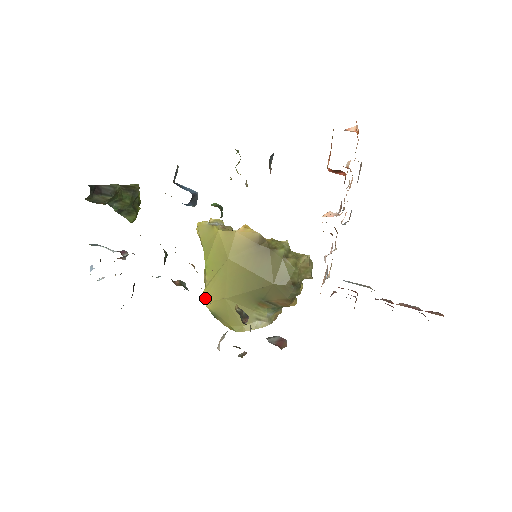
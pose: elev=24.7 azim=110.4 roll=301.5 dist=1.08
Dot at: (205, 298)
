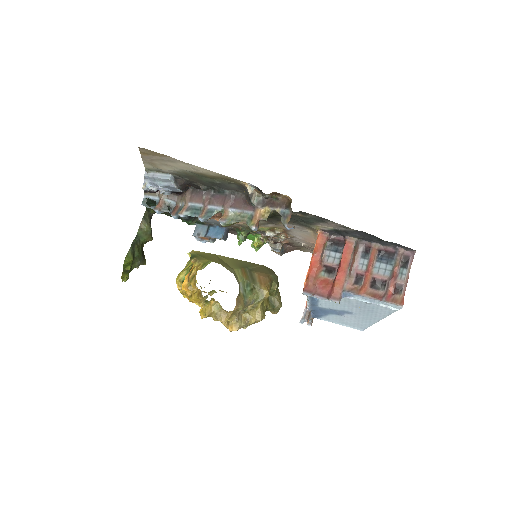
Dot at: (193, 251)
